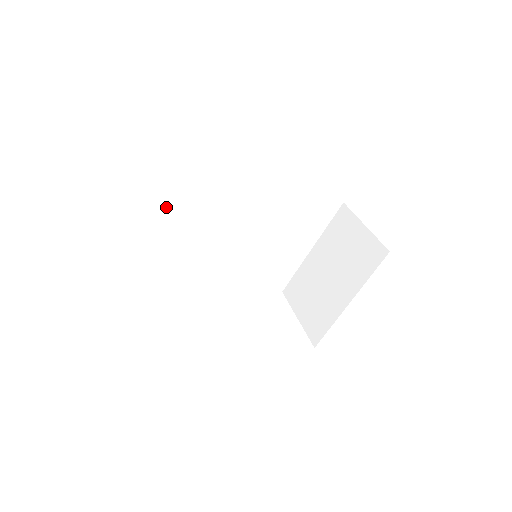
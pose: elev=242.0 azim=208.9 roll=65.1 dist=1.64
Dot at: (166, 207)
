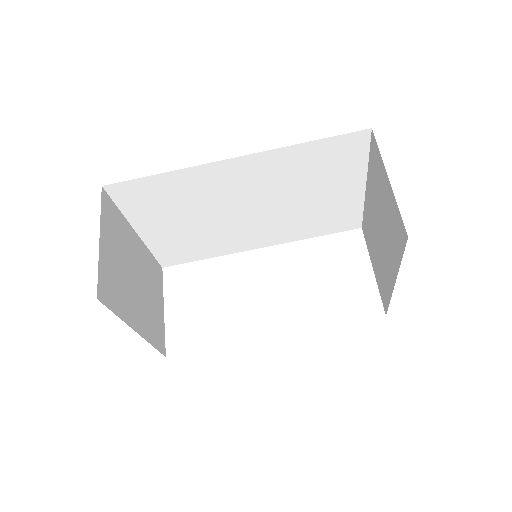
Dot at: (153, 229)
